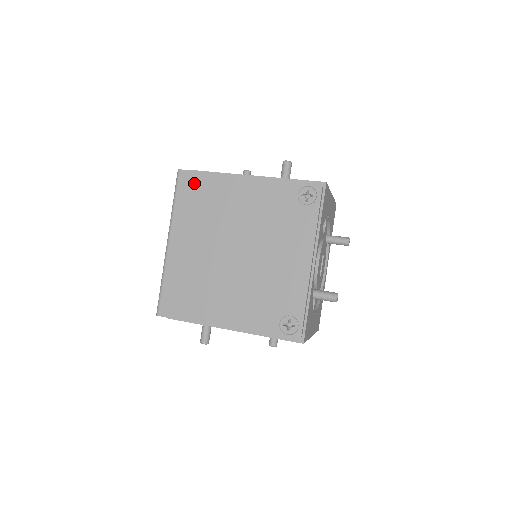
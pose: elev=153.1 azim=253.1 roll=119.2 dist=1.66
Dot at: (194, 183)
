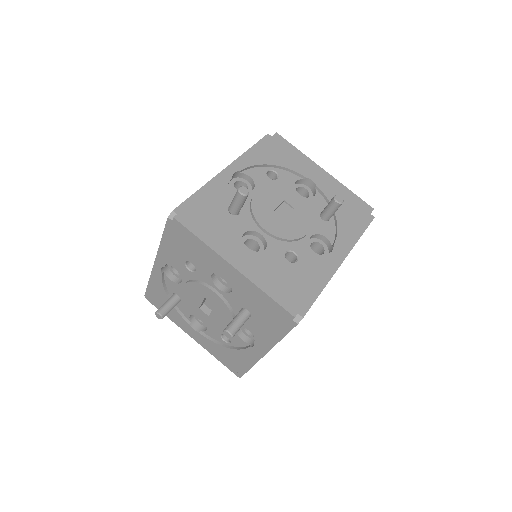
Dot at: occluded
